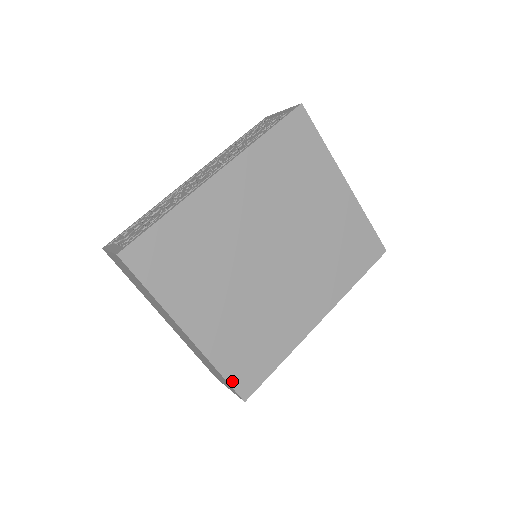
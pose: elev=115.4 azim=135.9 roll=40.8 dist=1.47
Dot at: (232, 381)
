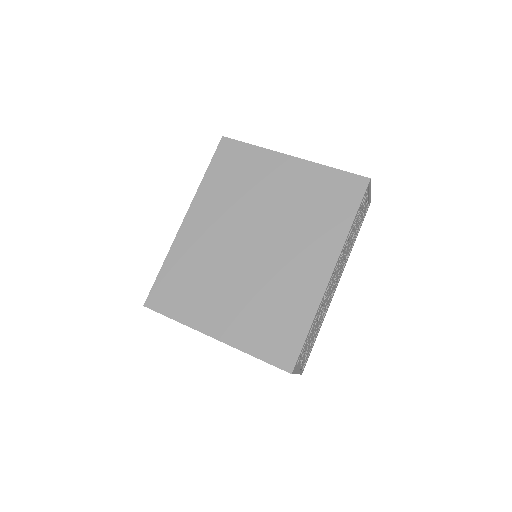
Dot at: (270, 360)
